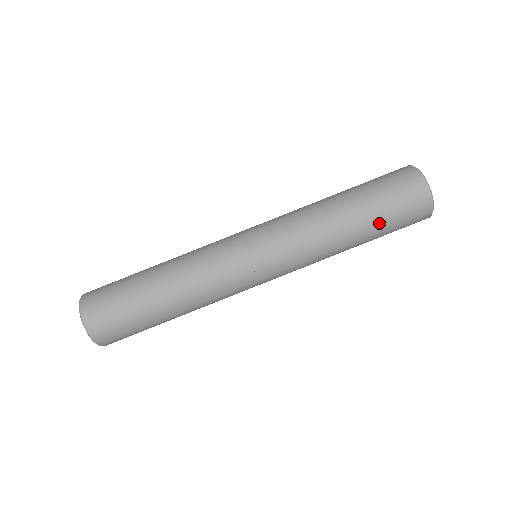
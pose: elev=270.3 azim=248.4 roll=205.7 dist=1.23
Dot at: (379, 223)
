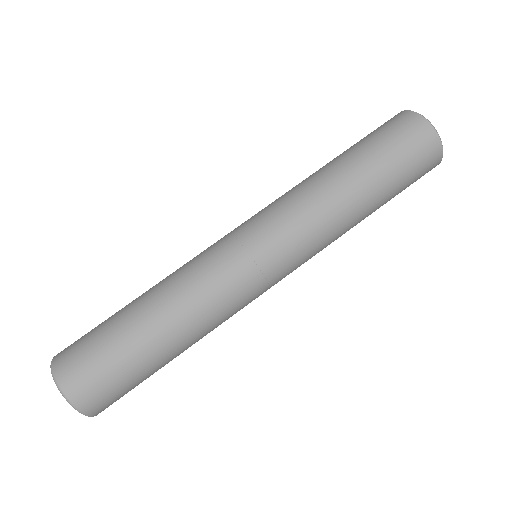
Dot at: (382, 167)
